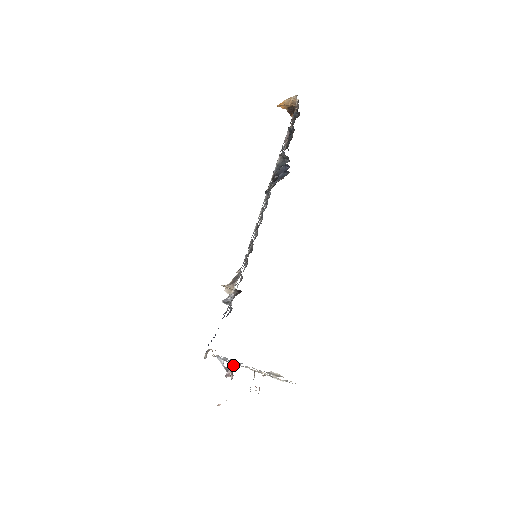
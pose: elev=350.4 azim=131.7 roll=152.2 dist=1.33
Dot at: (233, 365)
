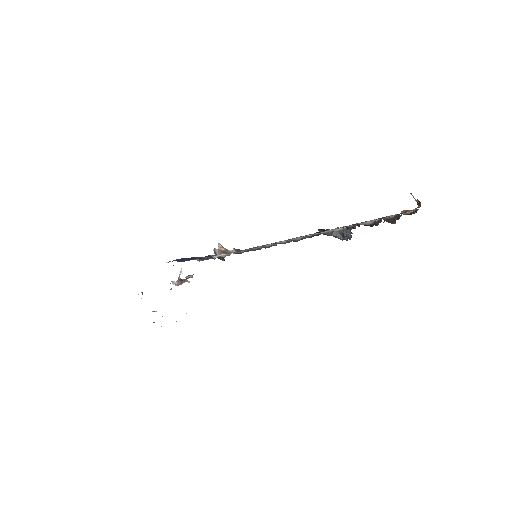
Dot at: occluded
